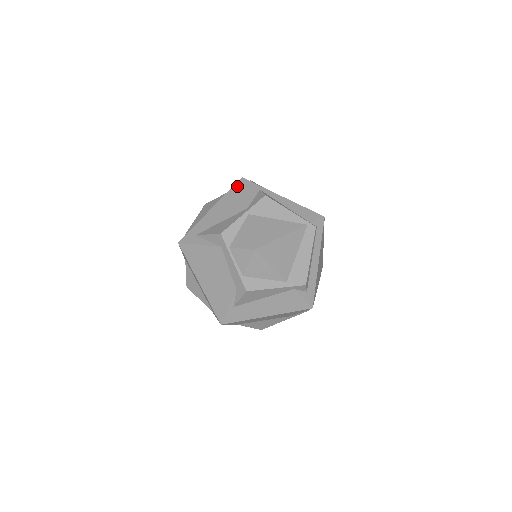
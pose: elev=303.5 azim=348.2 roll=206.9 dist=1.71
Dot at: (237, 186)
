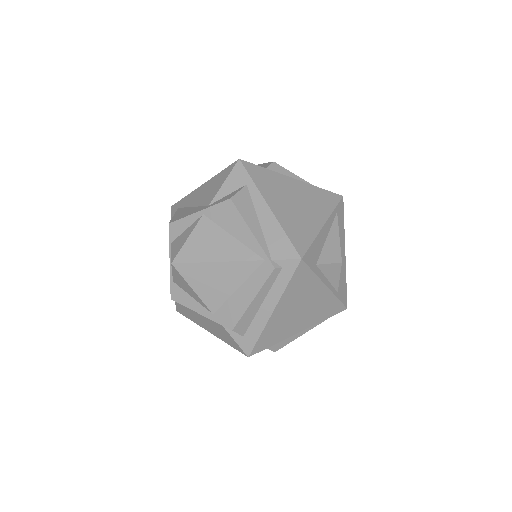
Dot at: (228, 169)
